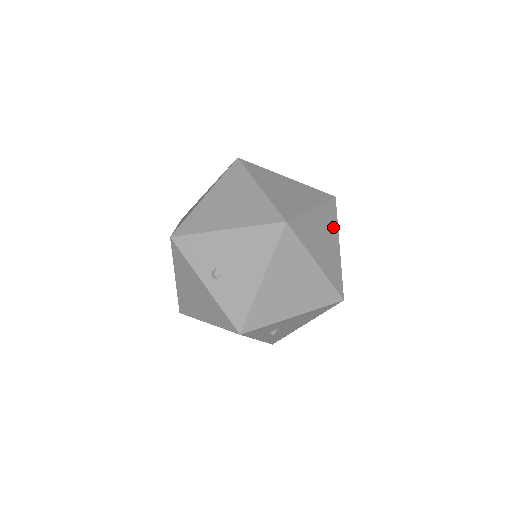
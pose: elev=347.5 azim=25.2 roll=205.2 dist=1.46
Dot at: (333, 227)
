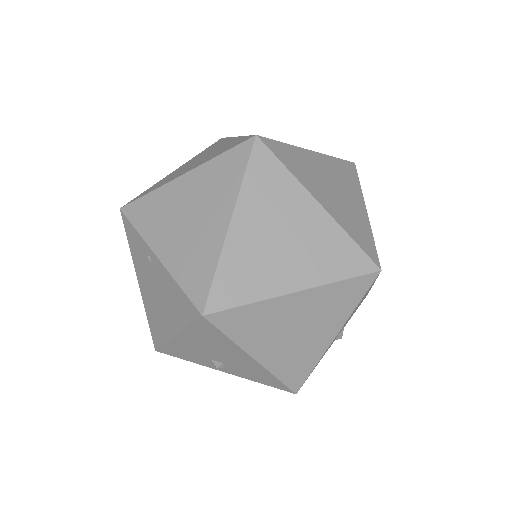
Dot at: (286, 192)
